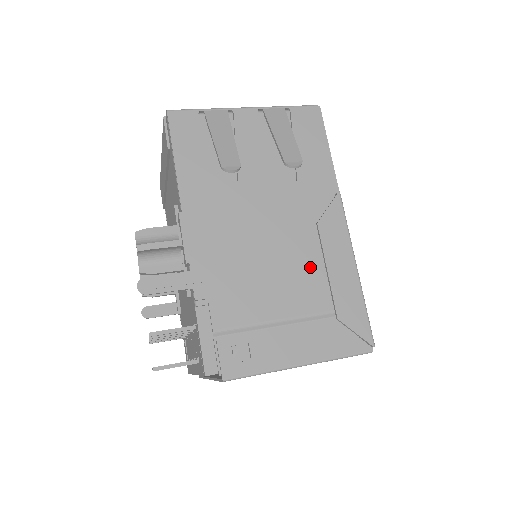
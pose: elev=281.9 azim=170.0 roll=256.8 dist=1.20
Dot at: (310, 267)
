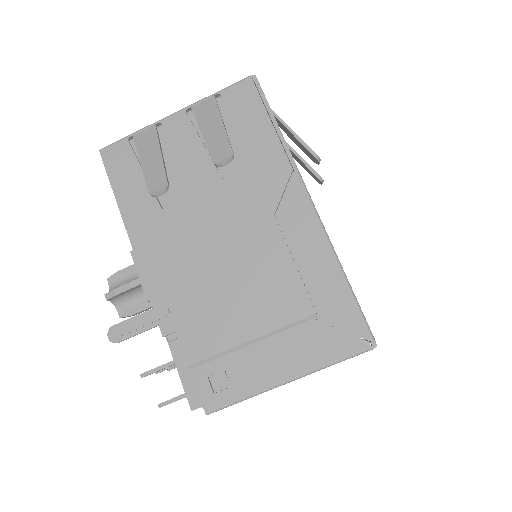
Dot at: (277, 268)
